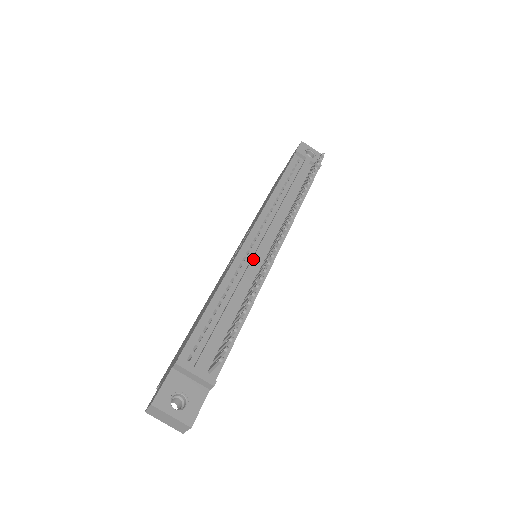
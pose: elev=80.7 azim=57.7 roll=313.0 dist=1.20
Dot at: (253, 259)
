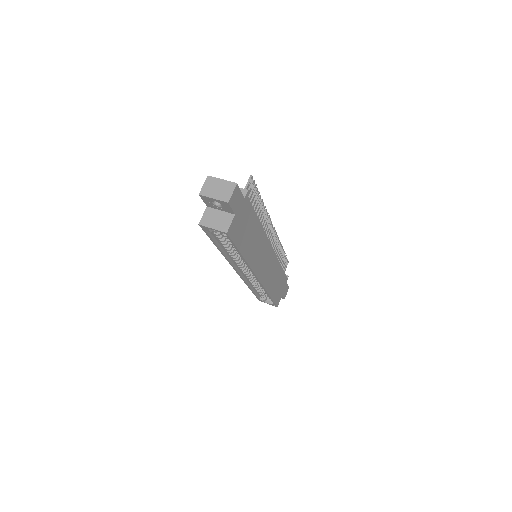
Dot at: occluded
